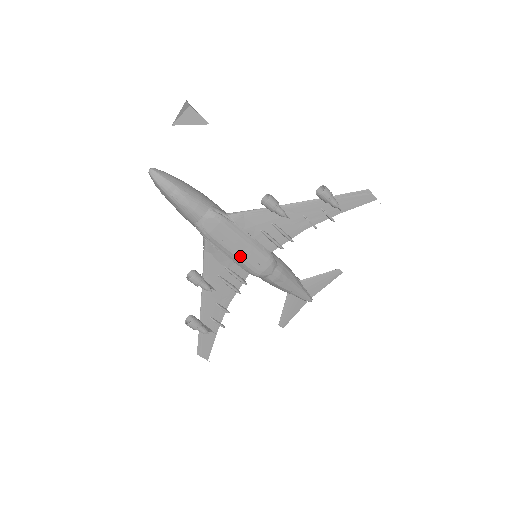
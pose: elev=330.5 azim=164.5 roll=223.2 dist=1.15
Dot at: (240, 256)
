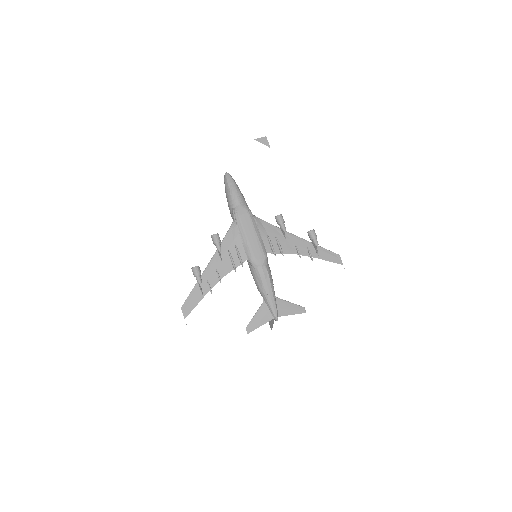
Dot at: (249, 240)
